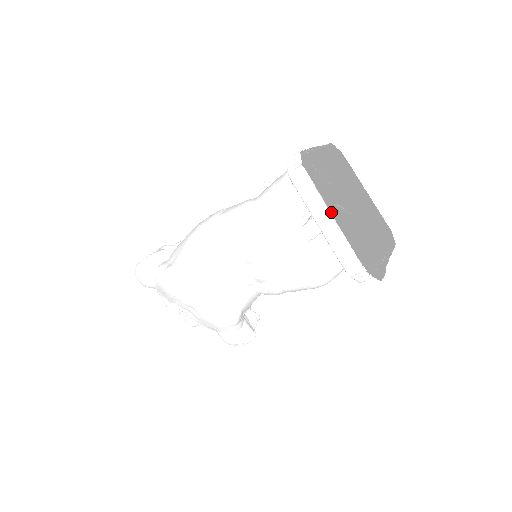
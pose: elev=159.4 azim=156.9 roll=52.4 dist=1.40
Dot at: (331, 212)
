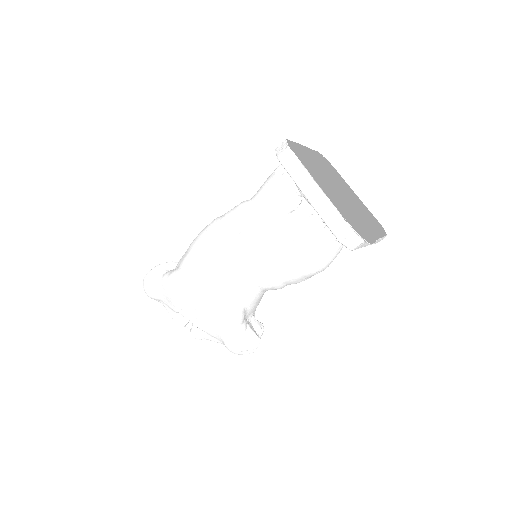
Dot at: occluded
